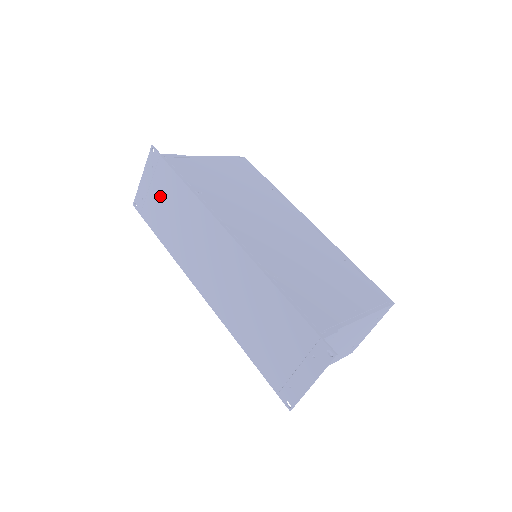
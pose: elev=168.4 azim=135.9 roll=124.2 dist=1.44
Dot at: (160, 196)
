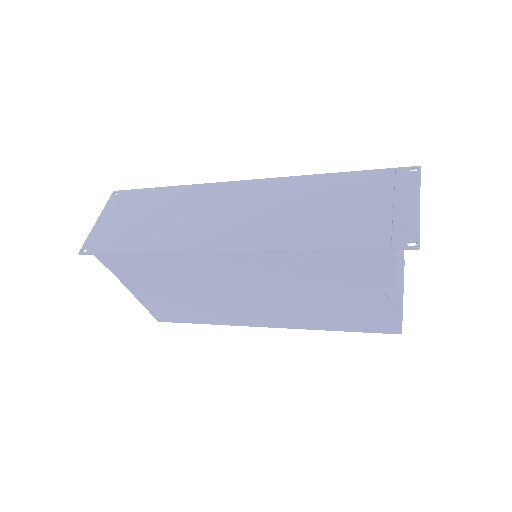
Dot at: (132, 216)
